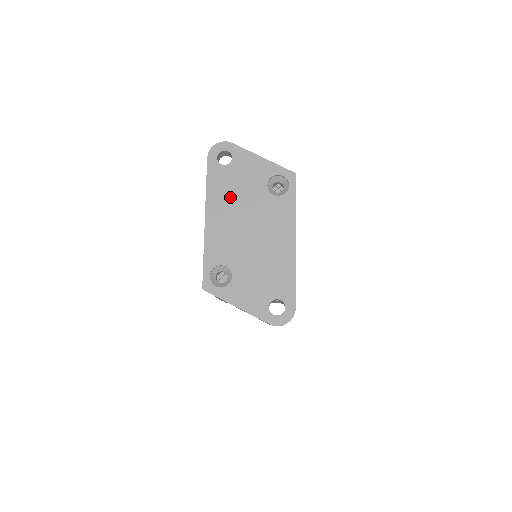
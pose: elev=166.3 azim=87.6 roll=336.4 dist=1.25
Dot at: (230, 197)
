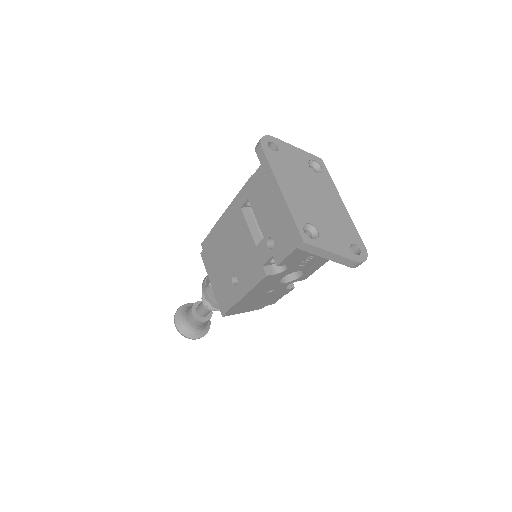
Dot at: (290, 174)
